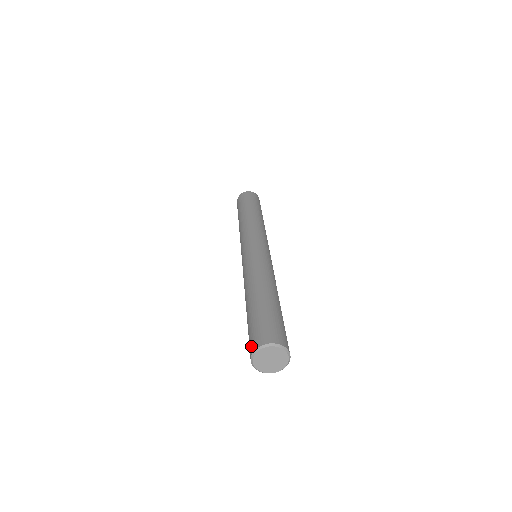
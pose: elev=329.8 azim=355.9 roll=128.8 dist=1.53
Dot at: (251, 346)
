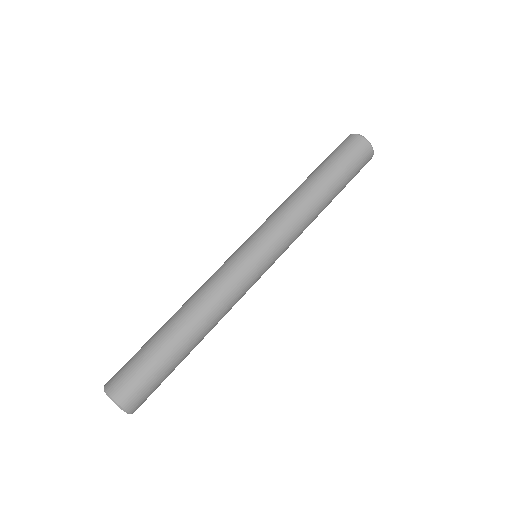
Dot at: occluded
